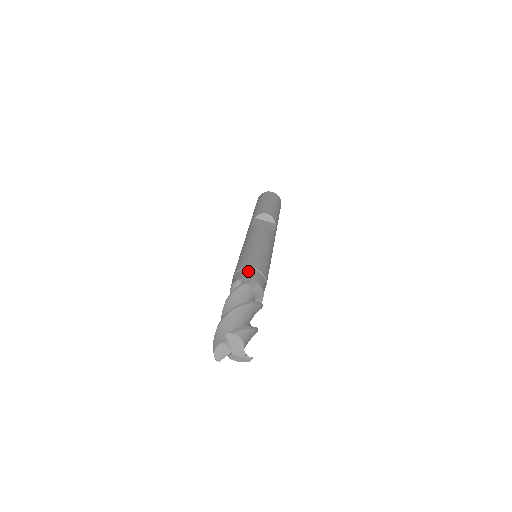
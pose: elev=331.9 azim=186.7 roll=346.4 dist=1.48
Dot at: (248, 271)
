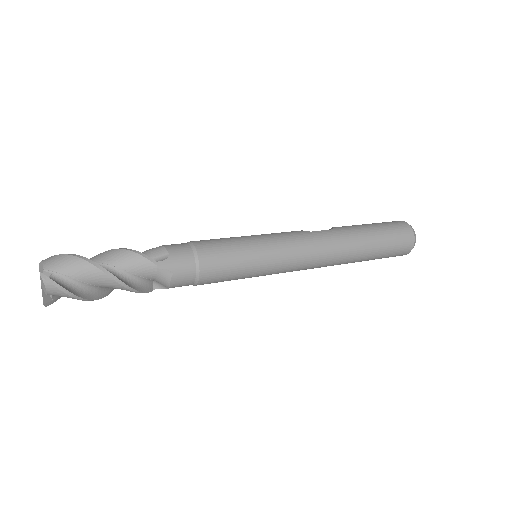
Dot at: occluded
